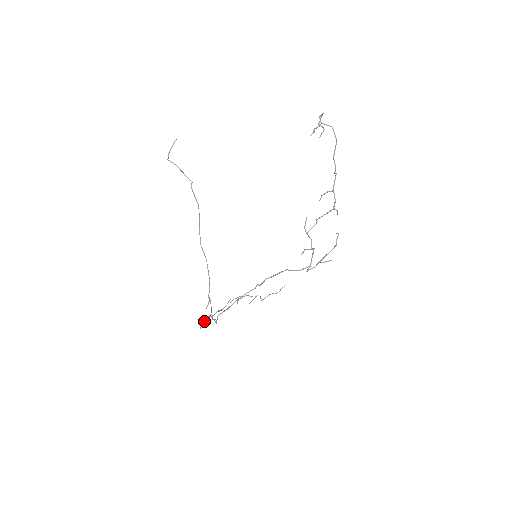
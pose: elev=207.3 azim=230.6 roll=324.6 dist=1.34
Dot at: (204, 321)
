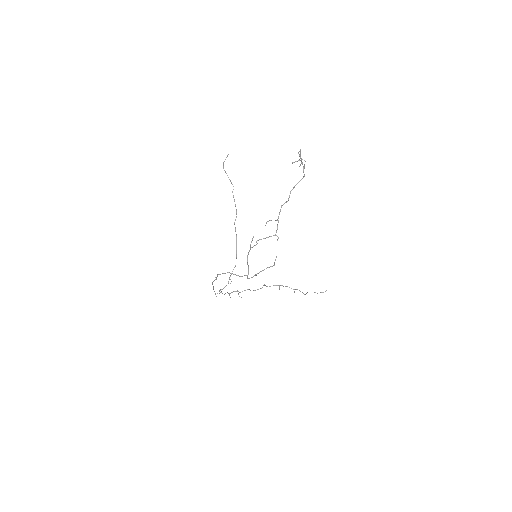
Dot at: (229, 293)
